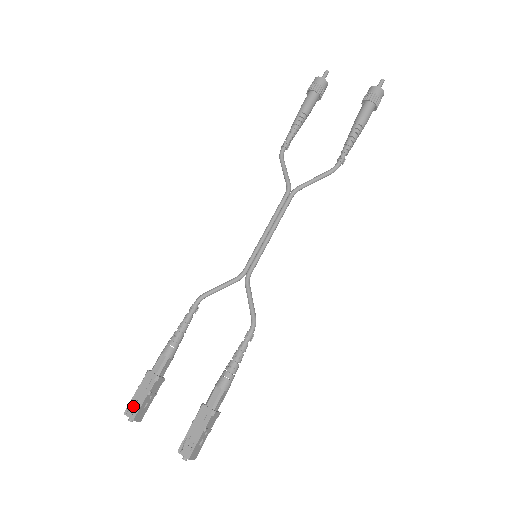
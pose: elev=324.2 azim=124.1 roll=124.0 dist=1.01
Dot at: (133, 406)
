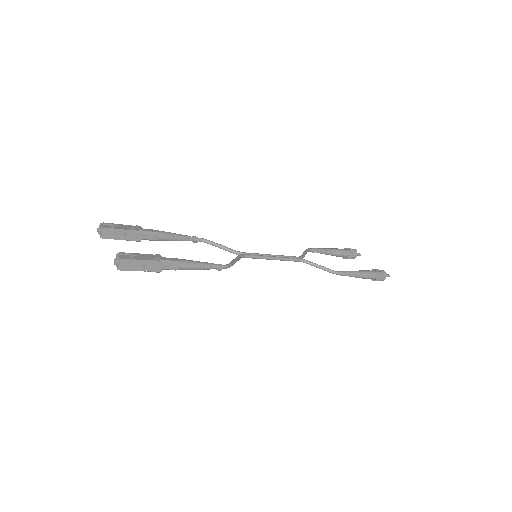
Dot at: (110, 226)
